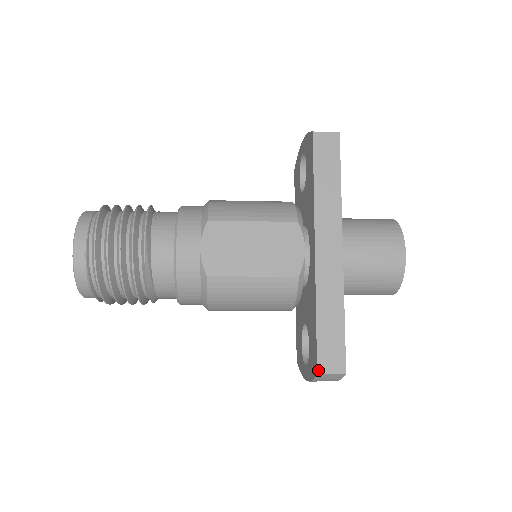
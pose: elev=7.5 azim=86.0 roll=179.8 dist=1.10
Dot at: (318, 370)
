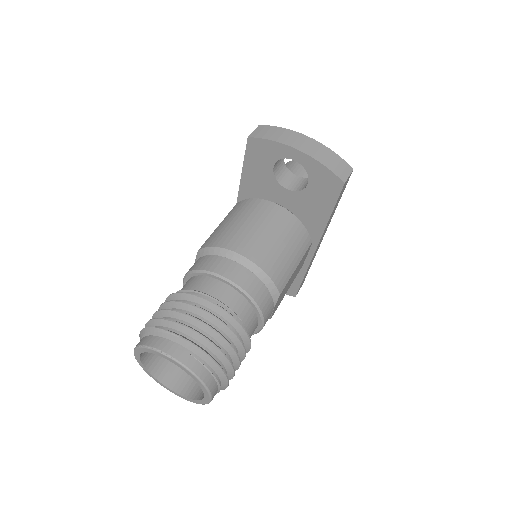
Dot at: occluded
